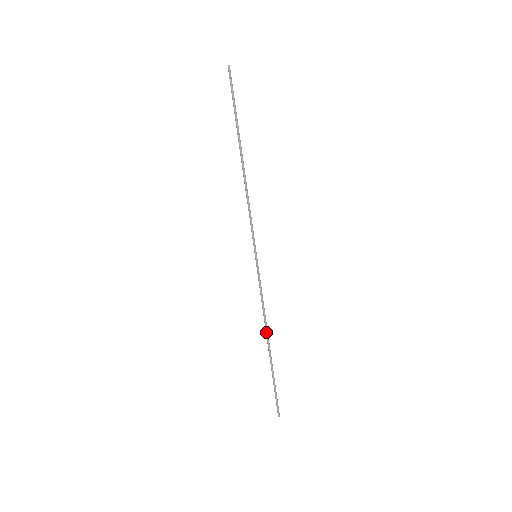
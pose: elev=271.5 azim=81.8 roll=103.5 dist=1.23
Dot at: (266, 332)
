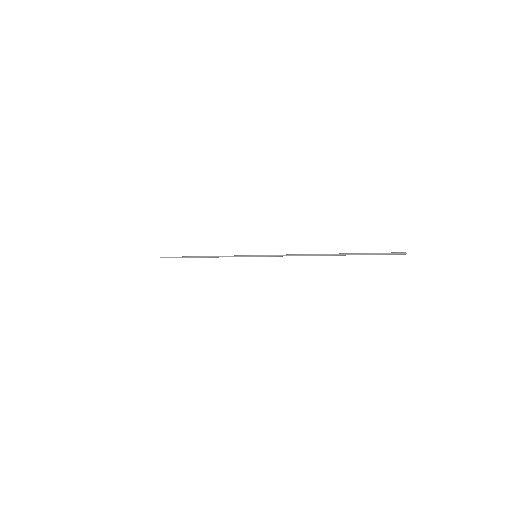
Dot at: (314, 255)
